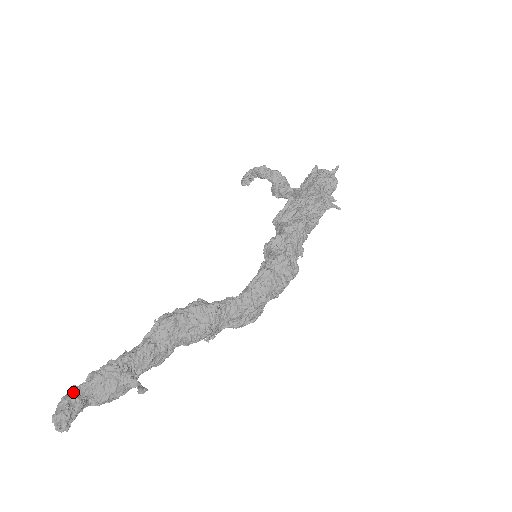
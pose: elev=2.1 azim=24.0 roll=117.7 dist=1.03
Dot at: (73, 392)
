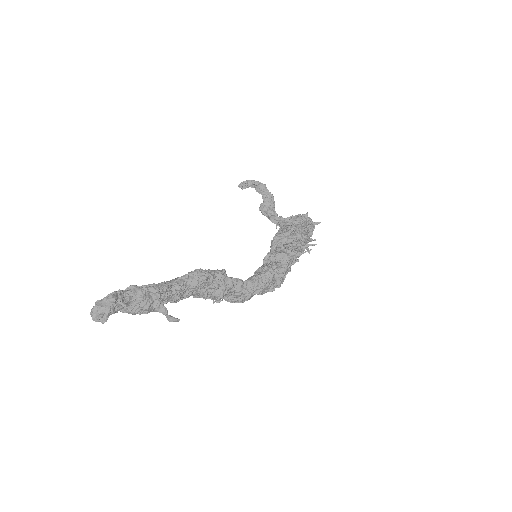
Dot at: (120, 295)
